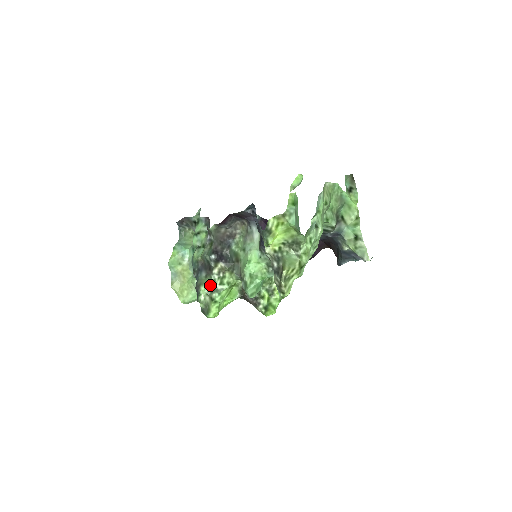
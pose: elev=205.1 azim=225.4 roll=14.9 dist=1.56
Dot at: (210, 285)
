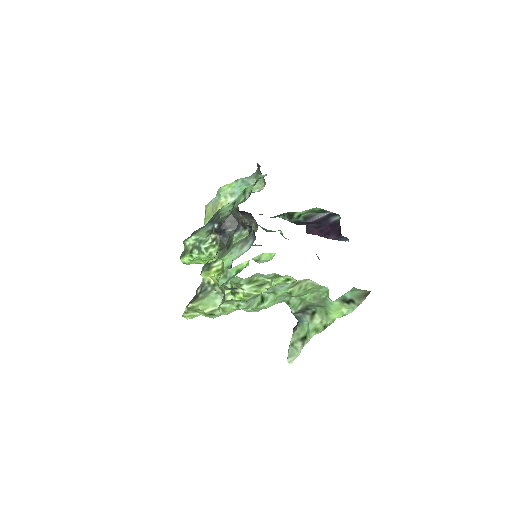
Dot at: (200, 241)
